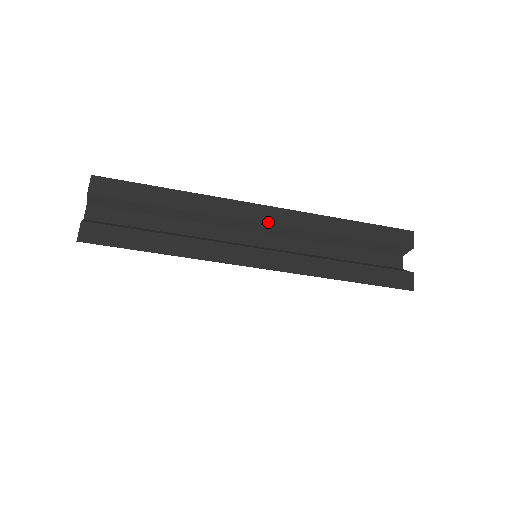
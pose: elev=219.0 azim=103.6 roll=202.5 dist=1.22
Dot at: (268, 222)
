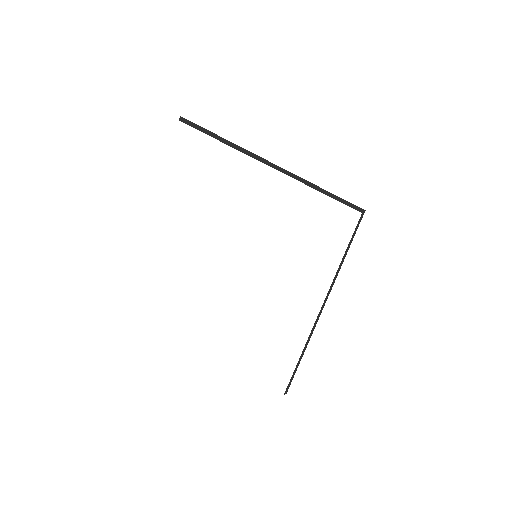
Dot at: (283, 169)
